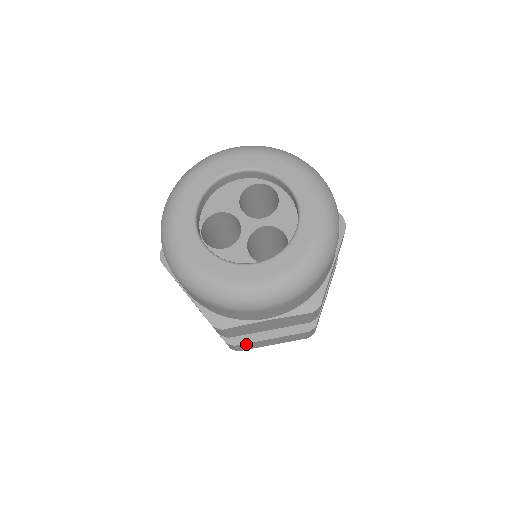
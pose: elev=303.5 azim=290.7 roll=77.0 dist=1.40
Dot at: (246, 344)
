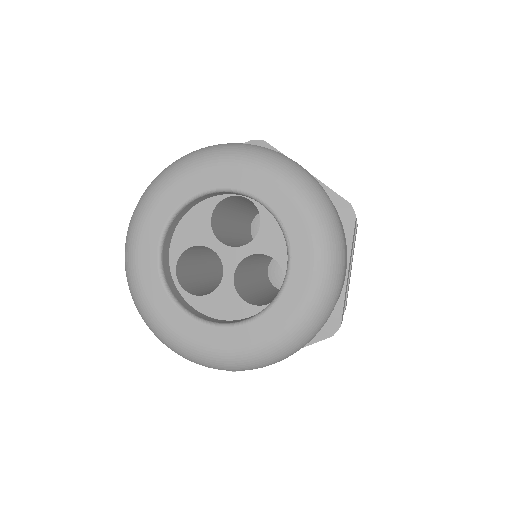
Dot at: occluded
